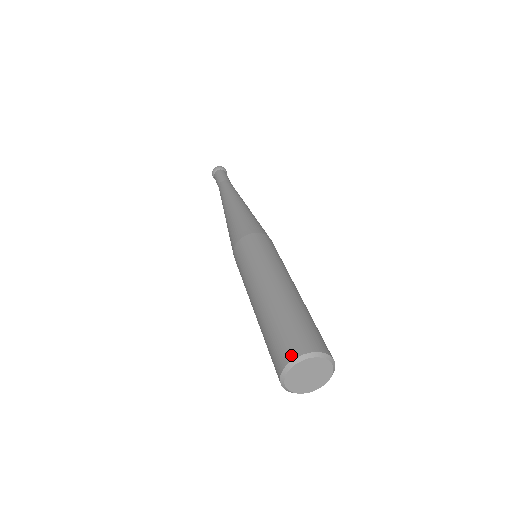
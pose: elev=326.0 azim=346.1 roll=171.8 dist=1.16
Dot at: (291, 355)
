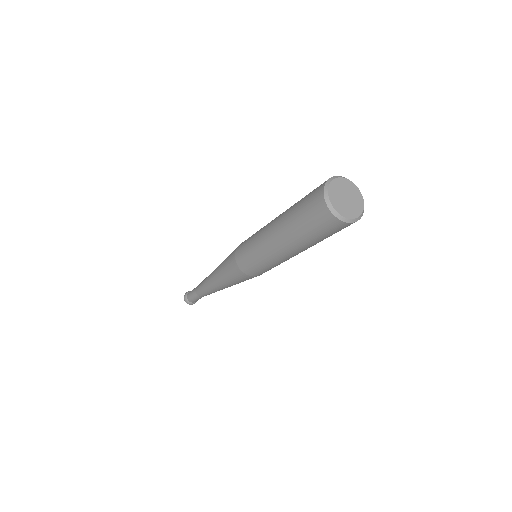
Dot at: (320, 192)
